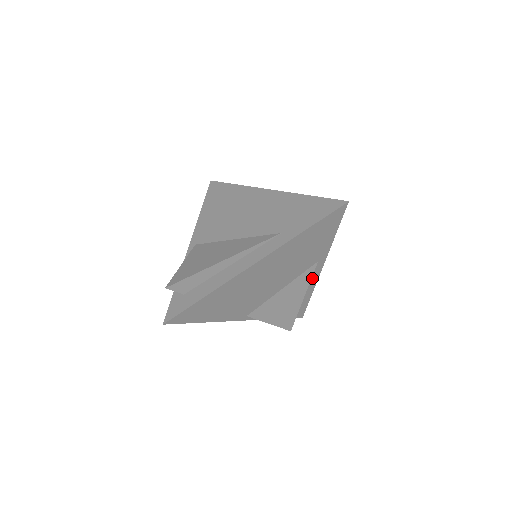
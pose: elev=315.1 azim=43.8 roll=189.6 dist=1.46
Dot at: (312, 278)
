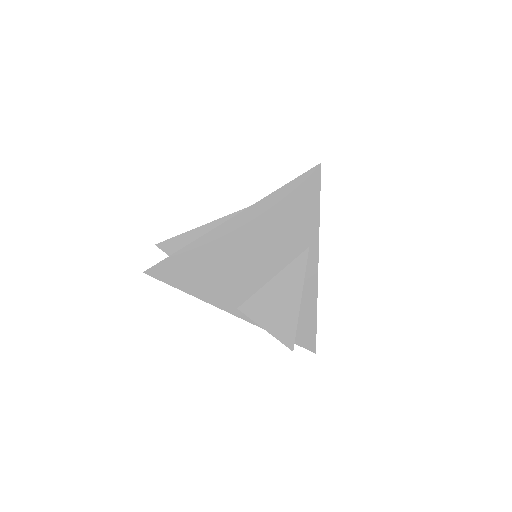
Dot at: (309, 275)
